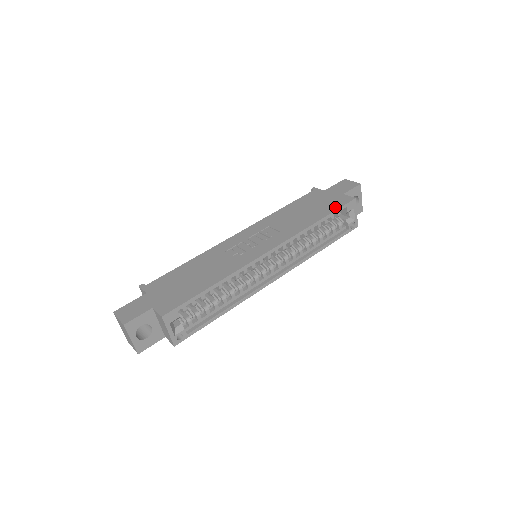
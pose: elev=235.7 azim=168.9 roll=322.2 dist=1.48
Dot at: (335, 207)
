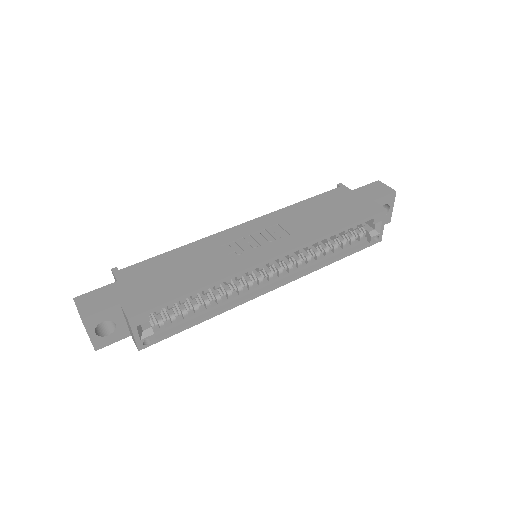
Dot at: (360, 216)
